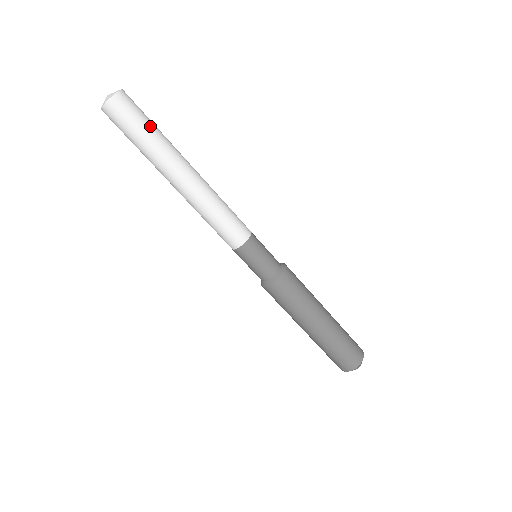
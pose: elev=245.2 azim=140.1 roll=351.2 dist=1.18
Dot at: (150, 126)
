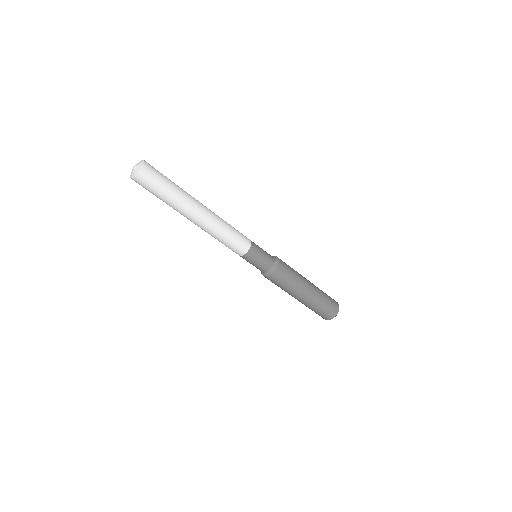
Dot at: (170, 180)
